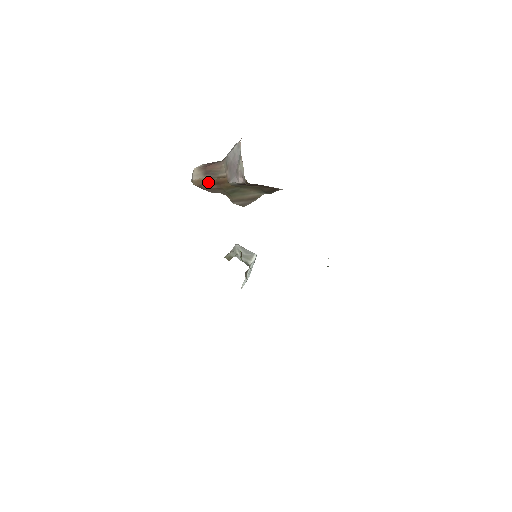
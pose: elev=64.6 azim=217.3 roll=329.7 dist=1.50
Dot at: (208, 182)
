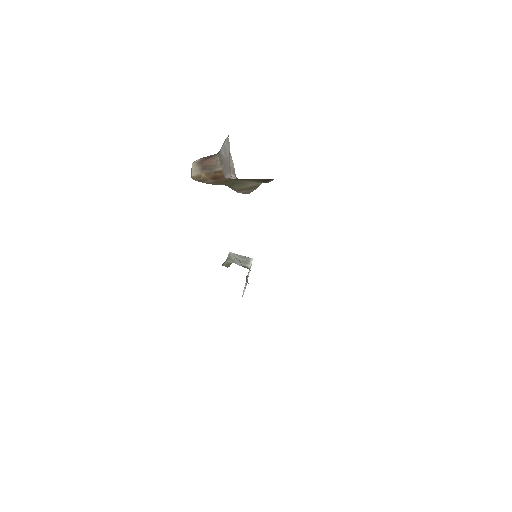
Dot at: (206, 177)
